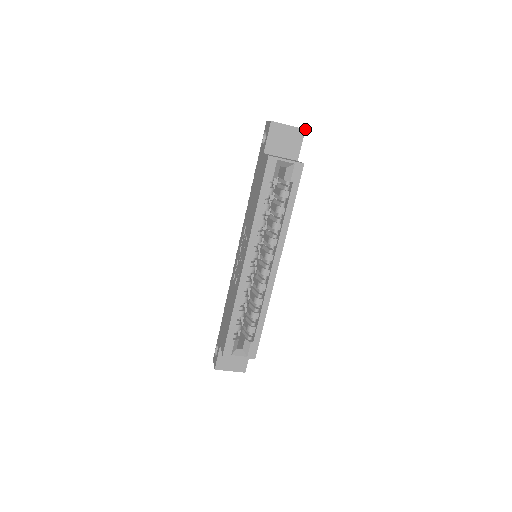
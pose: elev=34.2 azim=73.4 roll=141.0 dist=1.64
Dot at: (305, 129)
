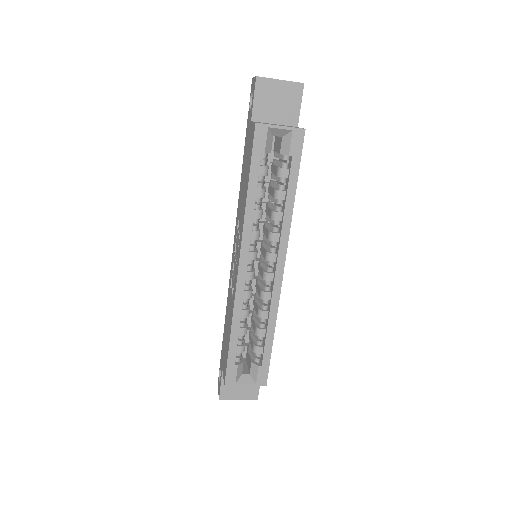
Dot at: (303, 83)
